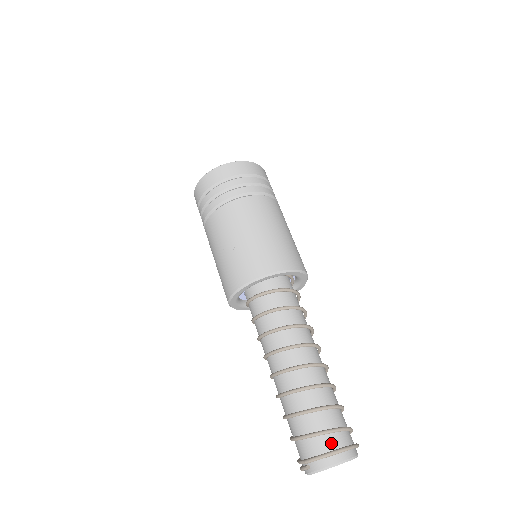
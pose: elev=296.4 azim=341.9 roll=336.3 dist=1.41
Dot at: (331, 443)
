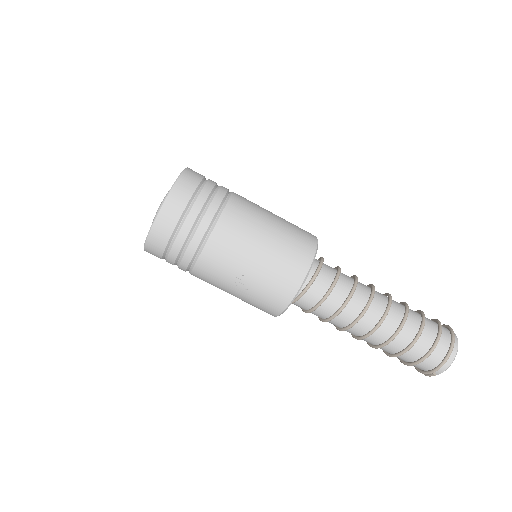
Dot at: (442, 350)
